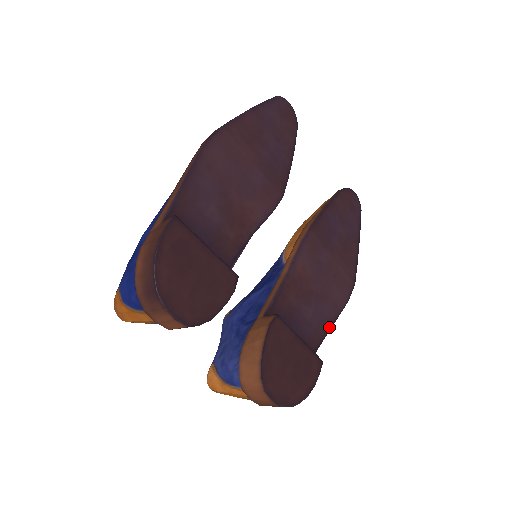
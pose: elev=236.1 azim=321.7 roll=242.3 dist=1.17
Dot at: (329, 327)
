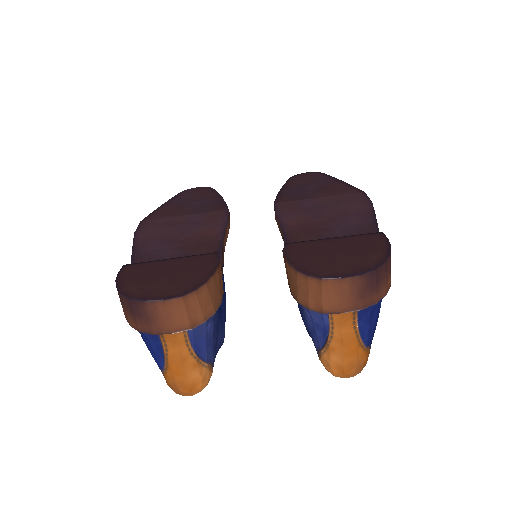
Dot at: (374, 225)
